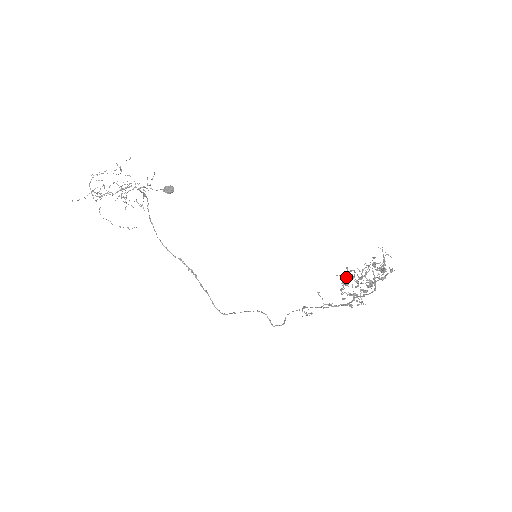
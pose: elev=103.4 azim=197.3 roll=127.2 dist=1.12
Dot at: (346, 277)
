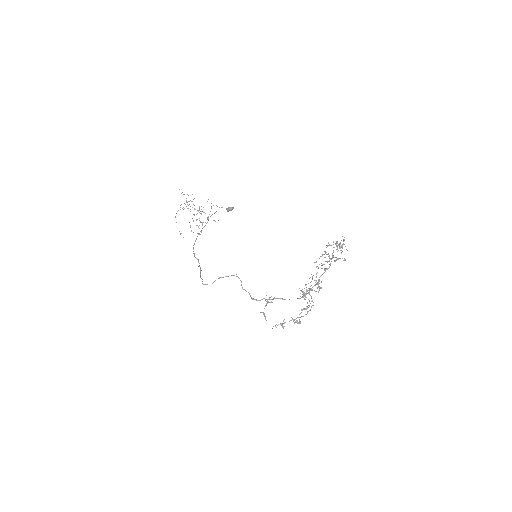
Dot at: (311, 274)
